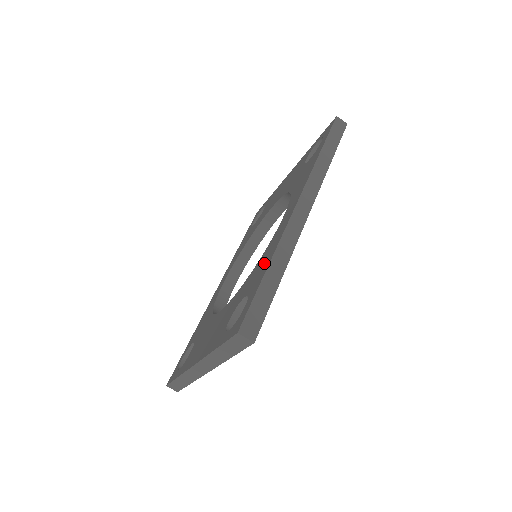
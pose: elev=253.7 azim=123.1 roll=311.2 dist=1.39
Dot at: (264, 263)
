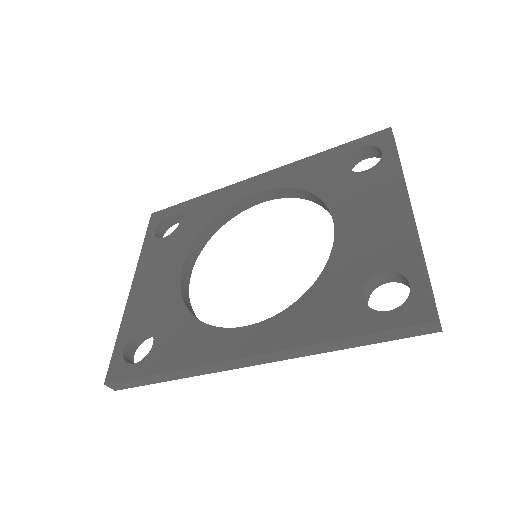
Dot at: (178, 352)
